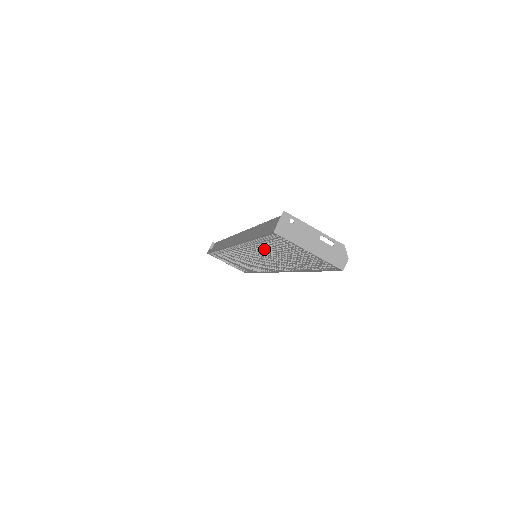
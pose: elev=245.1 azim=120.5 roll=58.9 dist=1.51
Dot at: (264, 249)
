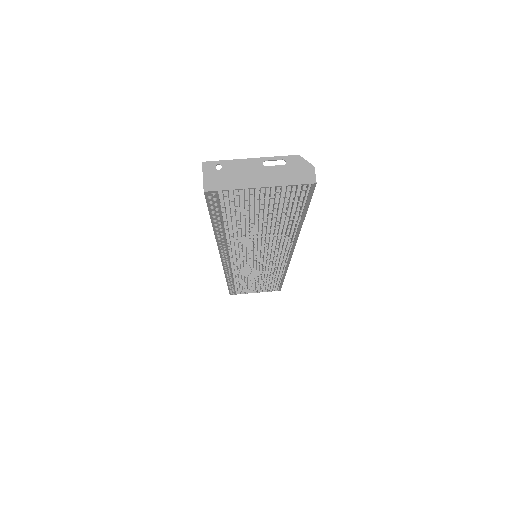
Dot at: (240, 234)
